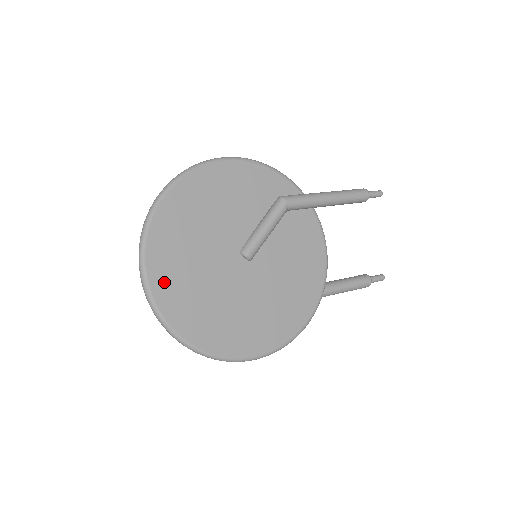
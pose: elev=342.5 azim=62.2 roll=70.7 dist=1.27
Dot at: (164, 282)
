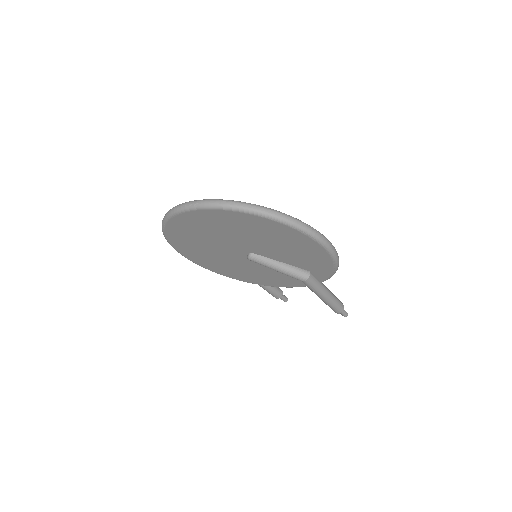
Dot at: occluded
